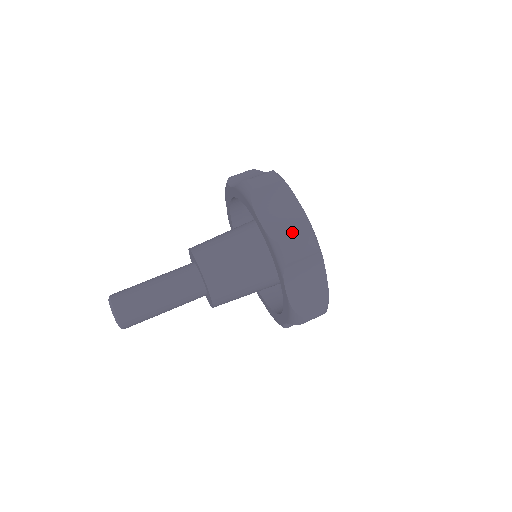
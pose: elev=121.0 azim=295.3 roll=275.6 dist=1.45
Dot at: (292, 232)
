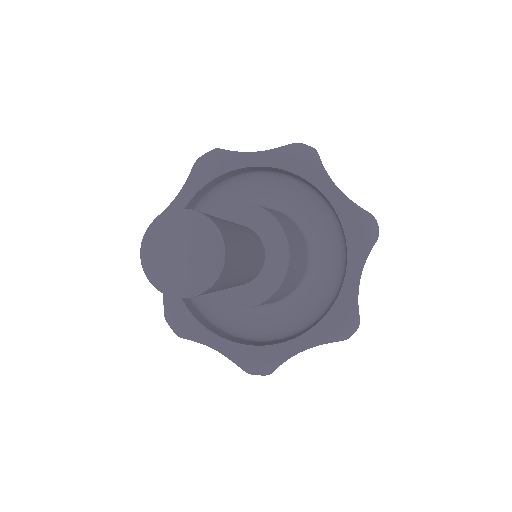
Dot at: occluded
